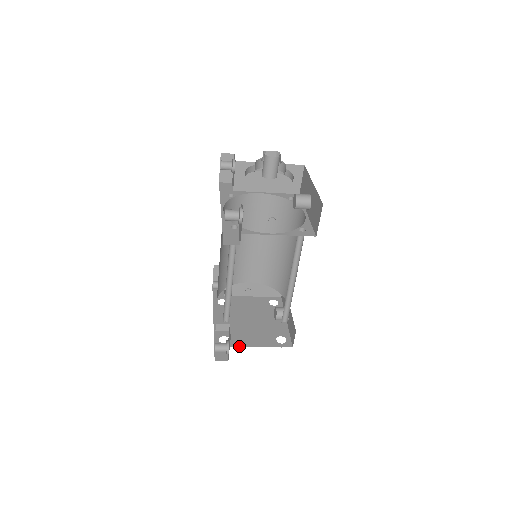
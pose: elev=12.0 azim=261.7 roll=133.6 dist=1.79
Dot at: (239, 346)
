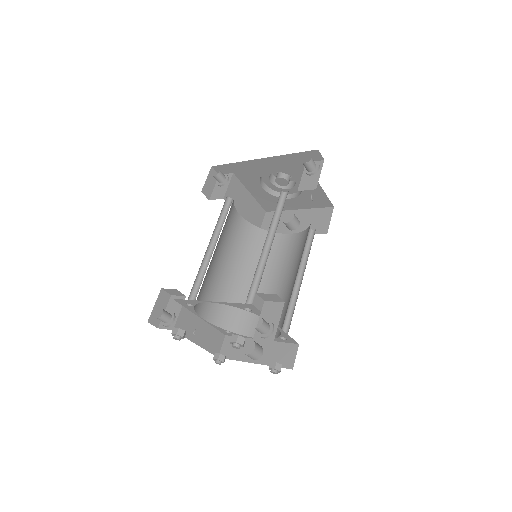
Dot at: occluded
